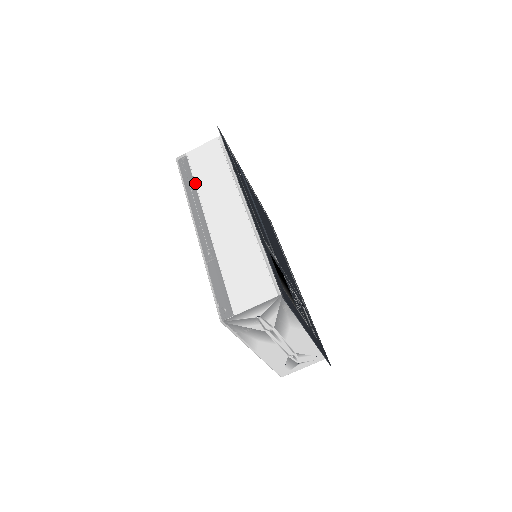
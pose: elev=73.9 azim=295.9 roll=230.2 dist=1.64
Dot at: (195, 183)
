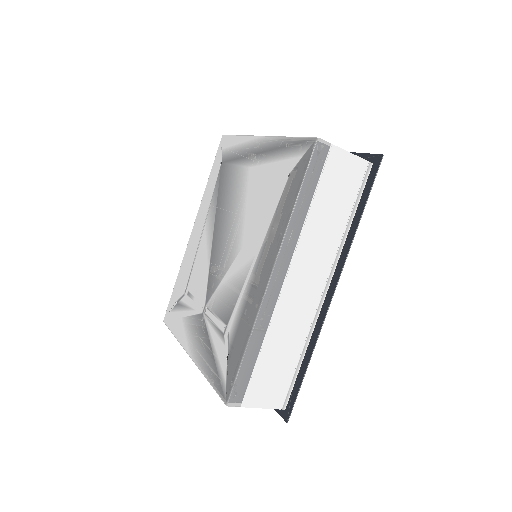
Dot at: (310, 209)
